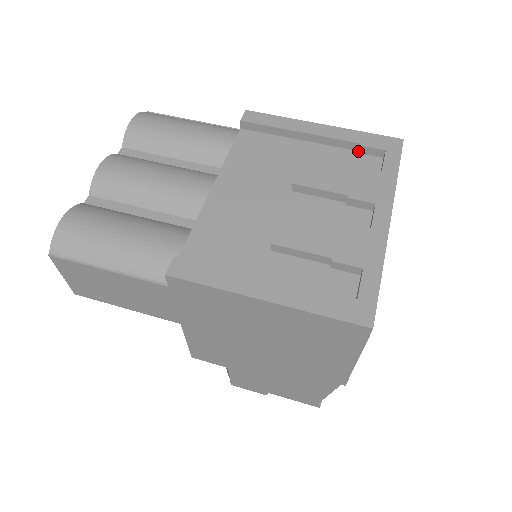
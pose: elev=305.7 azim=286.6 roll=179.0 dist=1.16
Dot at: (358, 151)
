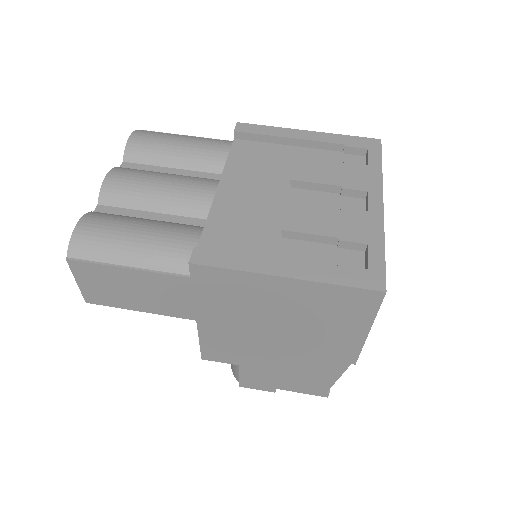
Dot at: (343, 151)
